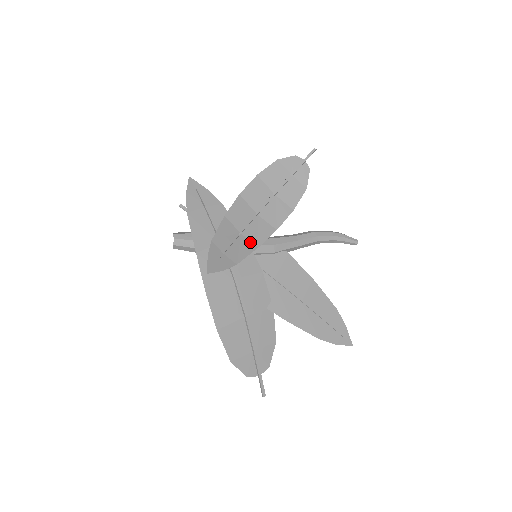
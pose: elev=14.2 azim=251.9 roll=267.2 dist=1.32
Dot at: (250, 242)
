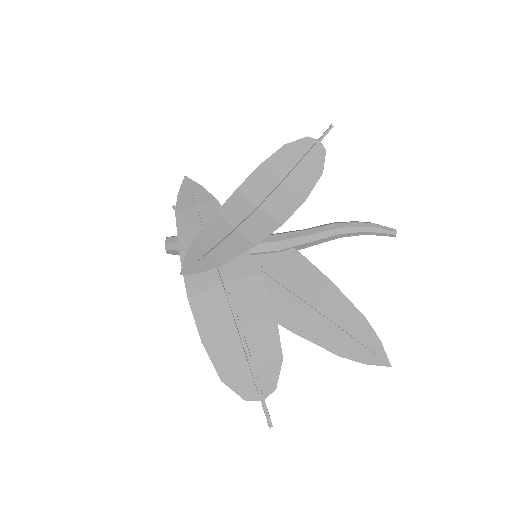
Dot at: (246, 240)
